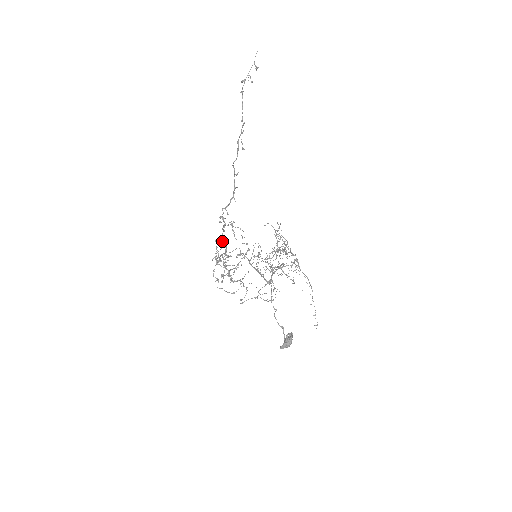
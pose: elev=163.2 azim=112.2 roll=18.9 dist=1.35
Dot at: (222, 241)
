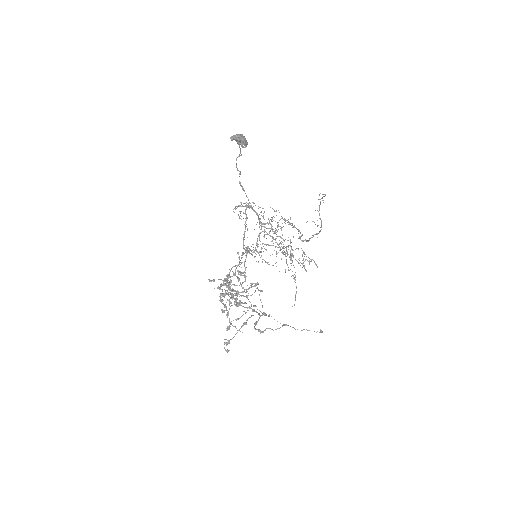
Dot at: occluded
